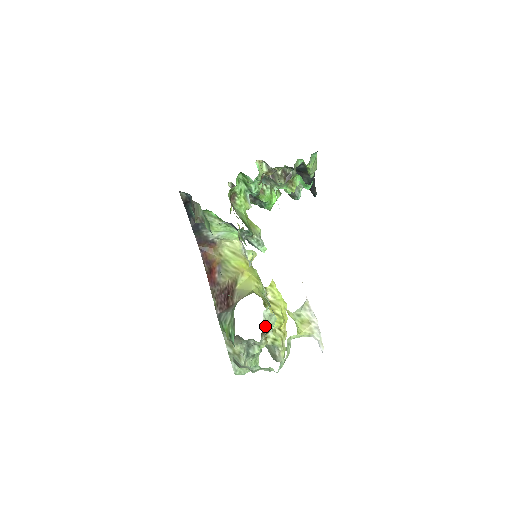
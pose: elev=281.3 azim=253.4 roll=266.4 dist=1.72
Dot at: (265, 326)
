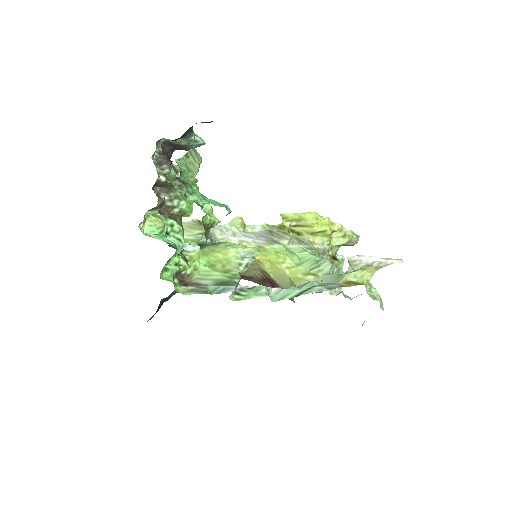
Dot at: (334, 290)
